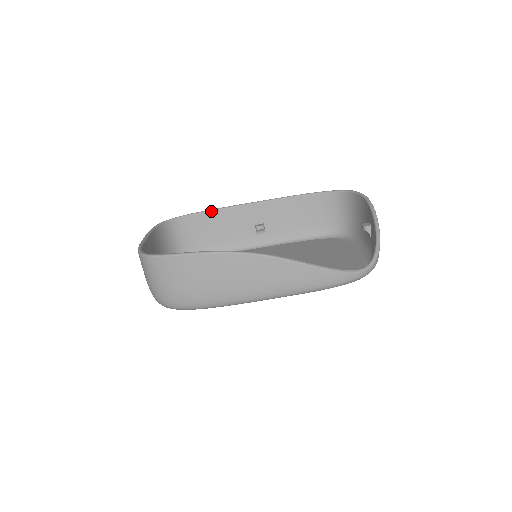
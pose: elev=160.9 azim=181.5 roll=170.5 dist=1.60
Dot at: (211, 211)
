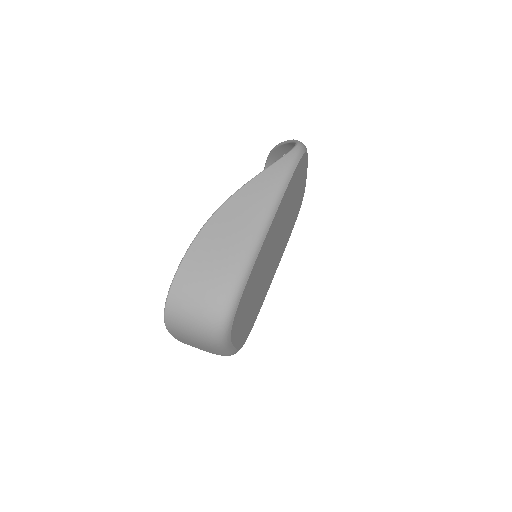
Dot at: occluded
